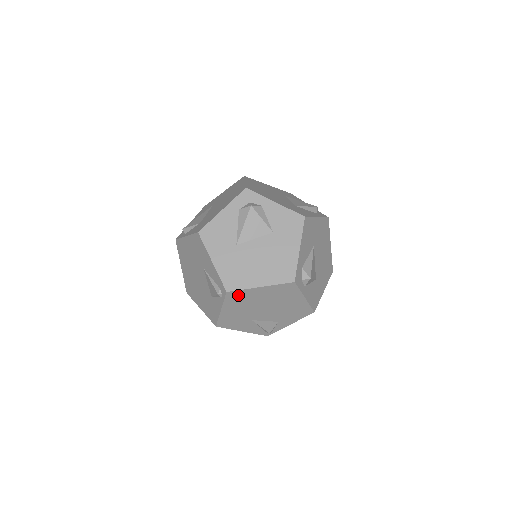
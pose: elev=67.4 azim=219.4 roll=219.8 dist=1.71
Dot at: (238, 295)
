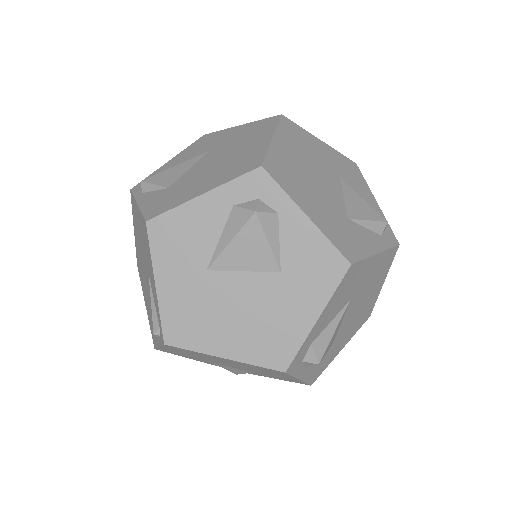
Dot at: (185, 350)
